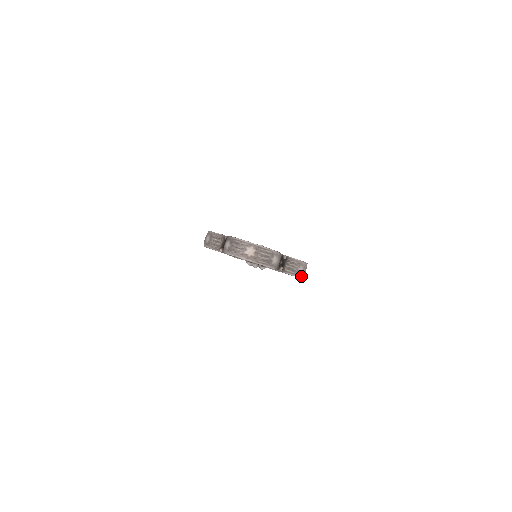
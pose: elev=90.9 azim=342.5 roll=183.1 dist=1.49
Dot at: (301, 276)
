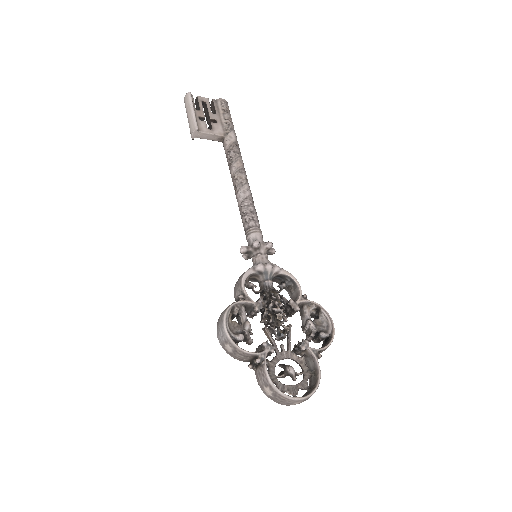
Dot at: occluded
